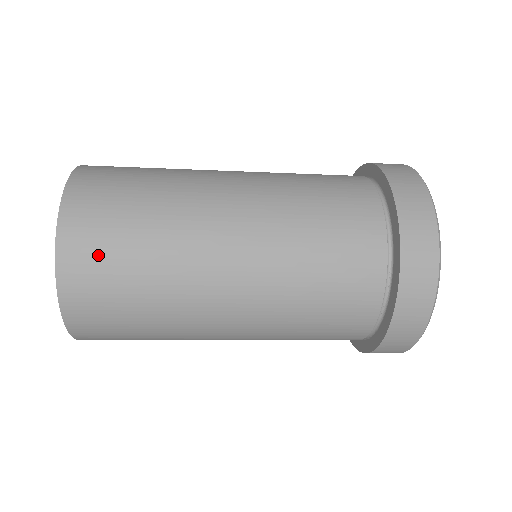
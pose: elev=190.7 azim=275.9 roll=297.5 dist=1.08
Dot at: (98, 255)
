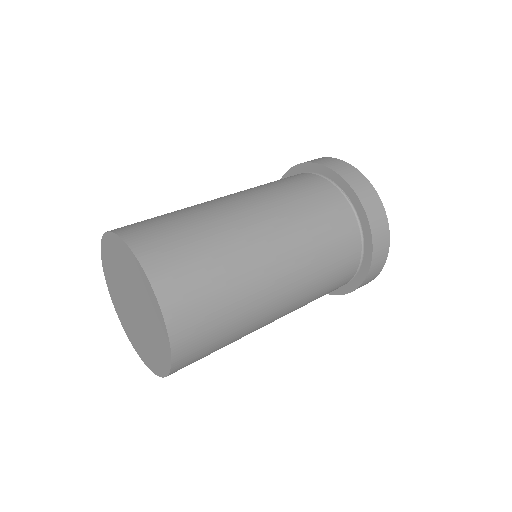
Dot at: occluded
